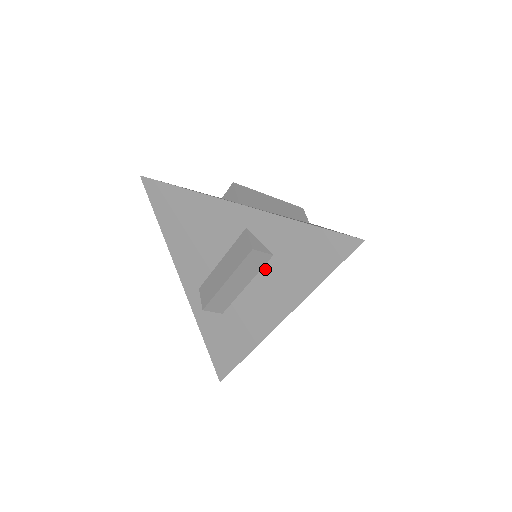
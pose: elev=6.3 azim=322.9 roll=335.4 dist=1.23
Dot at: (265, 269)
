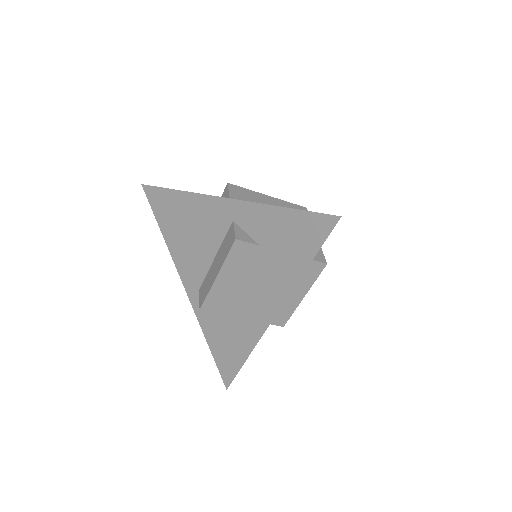
Dot at: (254, 262)
